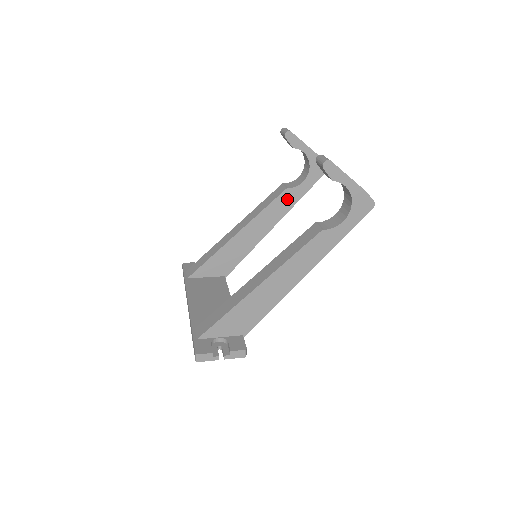
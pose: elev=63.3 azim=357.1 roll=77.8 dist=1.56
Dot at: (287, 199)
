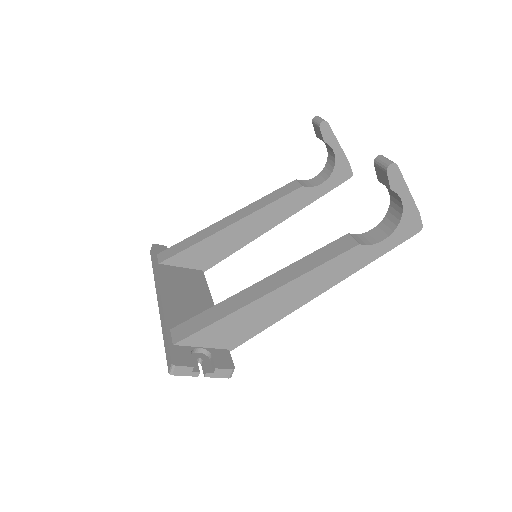
Dot at: (299, 198)
